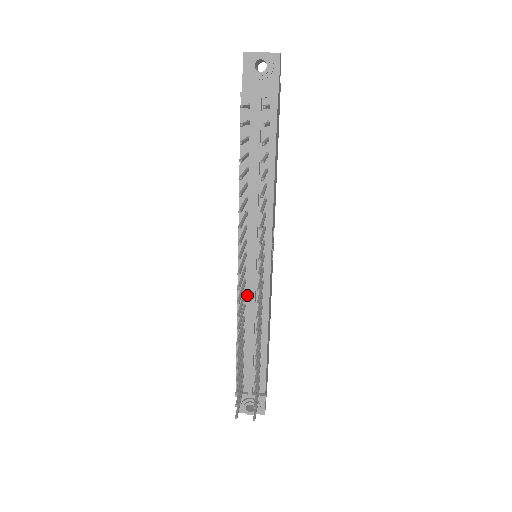
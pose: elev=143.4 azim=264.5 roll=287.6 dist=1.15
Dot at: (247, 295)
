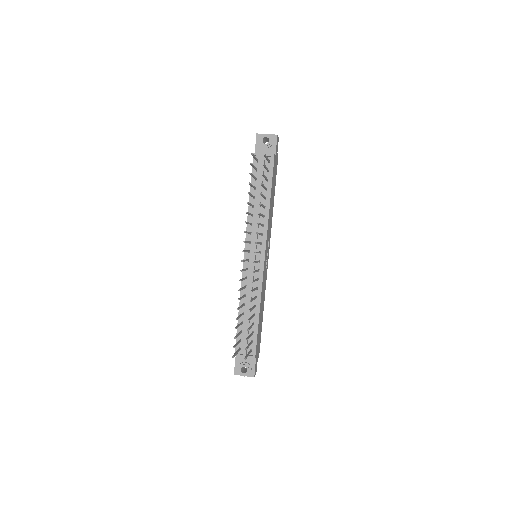
Dot at: (248, 279)
